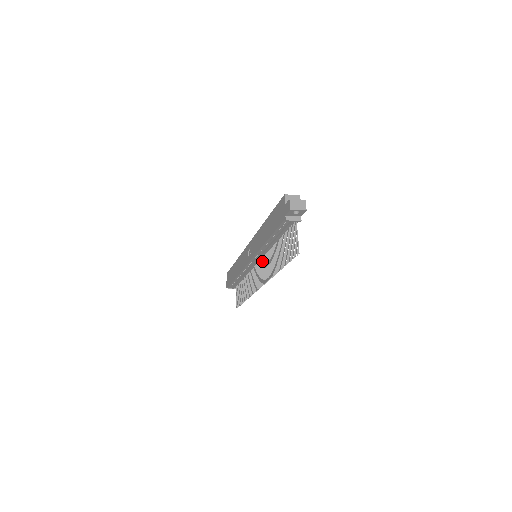
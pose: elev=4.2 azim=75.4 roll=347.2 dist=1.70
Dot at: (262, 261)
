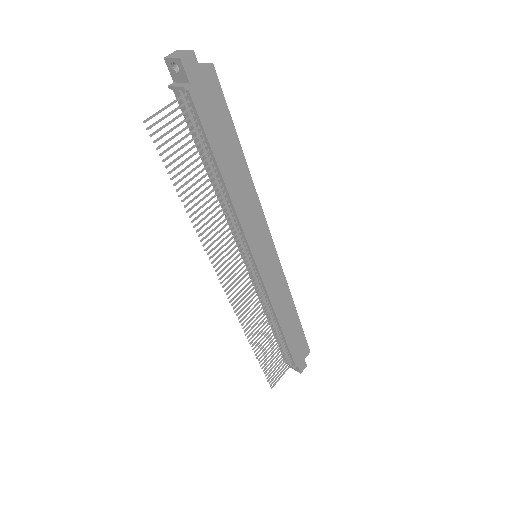
Dot at: (242, 250)
